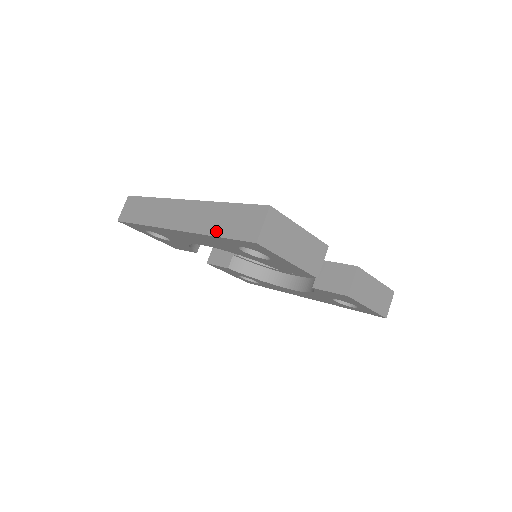
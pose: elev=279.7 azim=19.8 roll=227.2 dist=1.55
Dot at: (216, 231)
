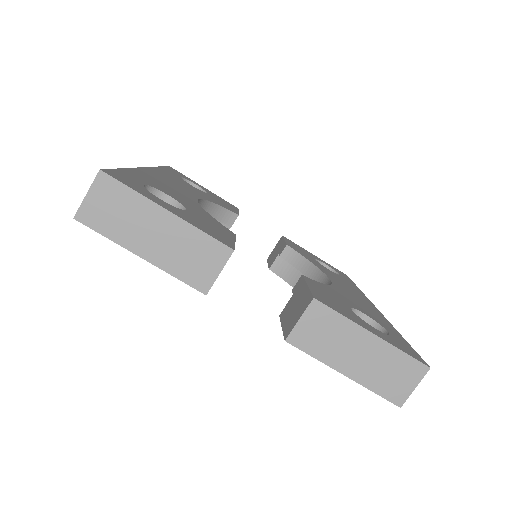
Dot at: occluded
